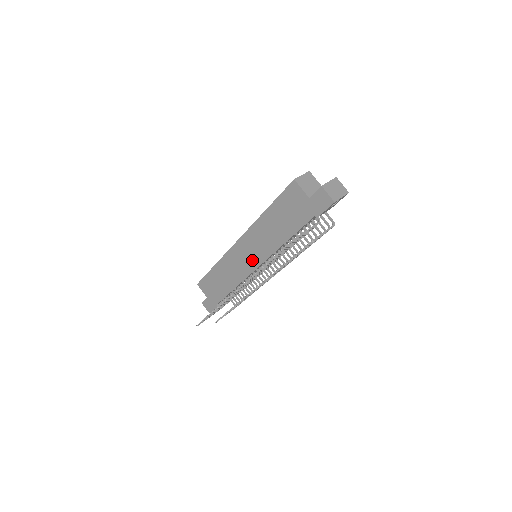
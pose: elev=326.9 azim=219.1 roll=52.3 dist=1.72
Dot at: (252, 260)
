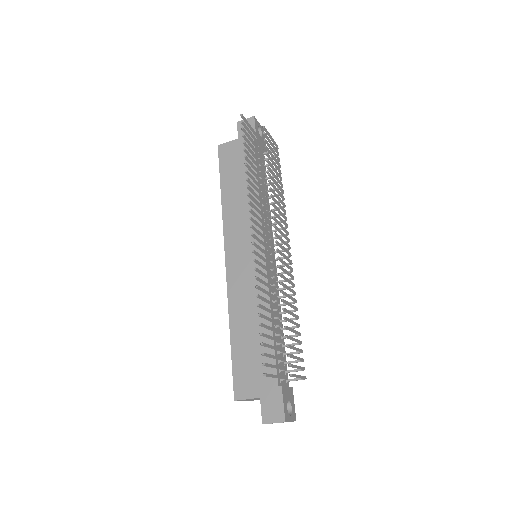
Dot at: occluded
